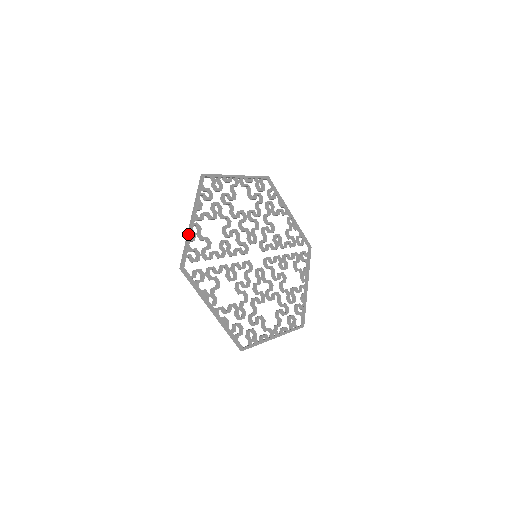
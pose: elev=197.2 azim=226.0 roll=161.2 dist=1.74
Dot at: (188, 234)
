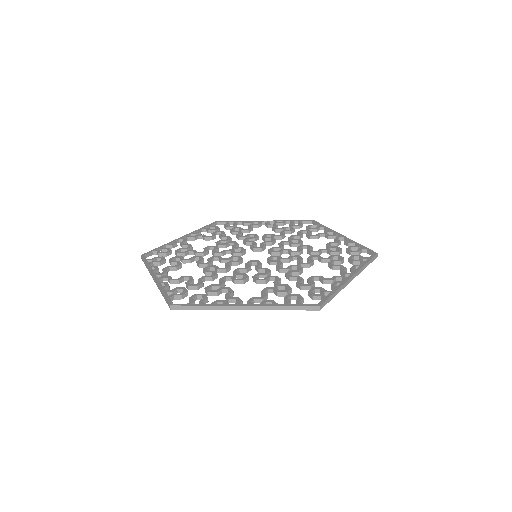
Dot at: (158, 287)
